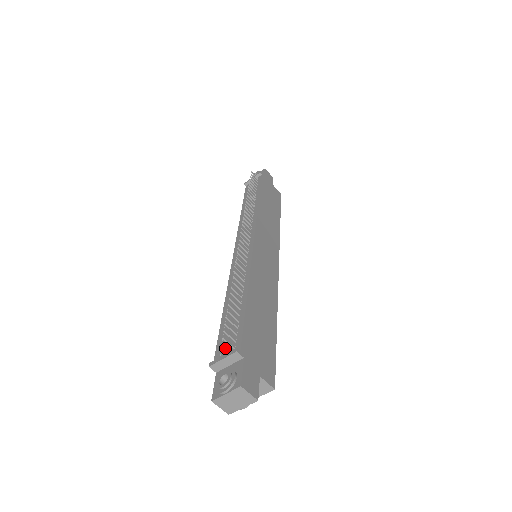
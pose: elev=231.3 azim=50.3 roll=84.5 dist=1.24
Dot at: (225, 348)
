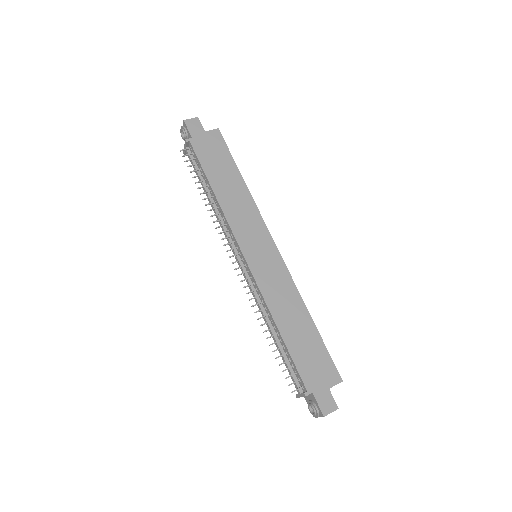
Dot at: (297, 388)
